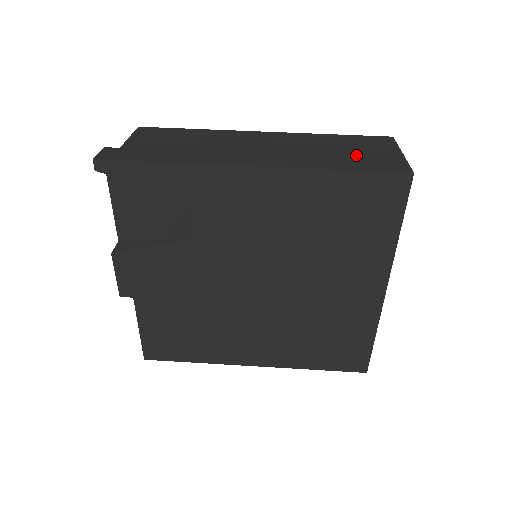
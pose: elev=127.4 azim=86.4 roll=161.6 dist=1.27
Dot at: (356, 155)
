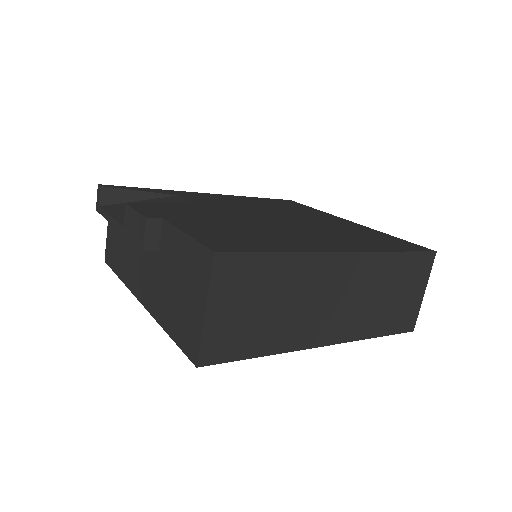
Dot at: occluded
